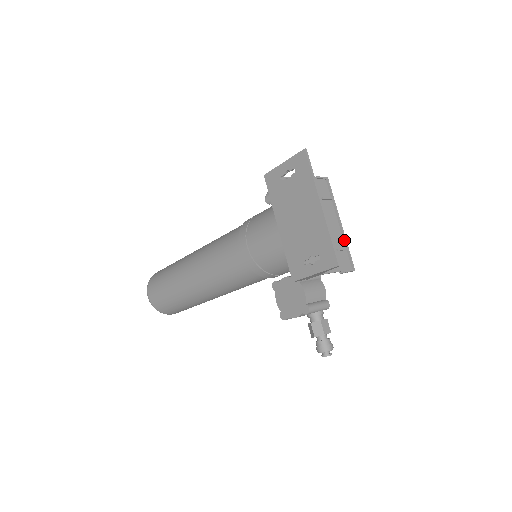
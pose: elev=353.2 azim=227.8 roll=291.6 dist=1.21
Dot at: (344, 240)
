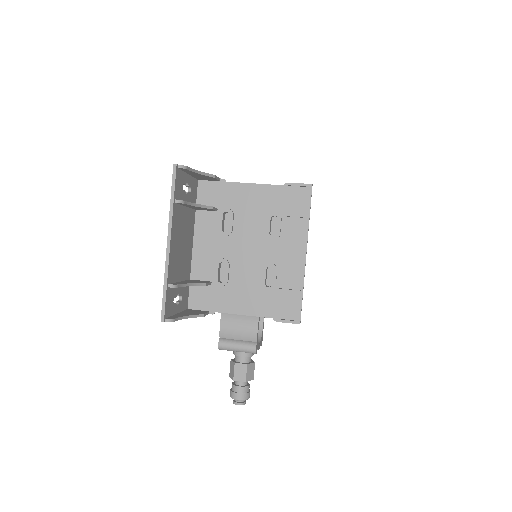
Dot at: (301, 279)
